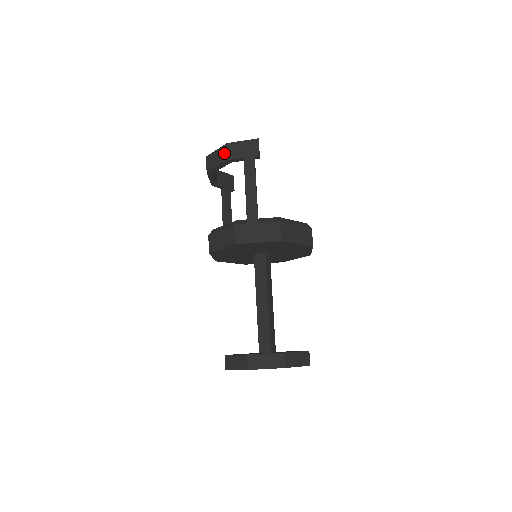
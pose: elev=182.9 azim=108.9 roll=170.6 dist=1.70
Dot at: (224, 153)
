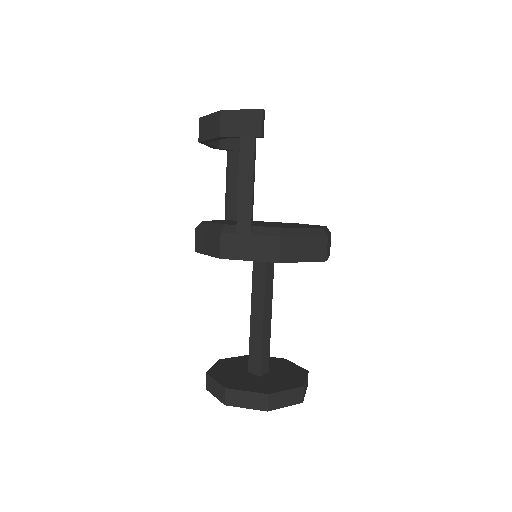
Dot at: (216, 124)
